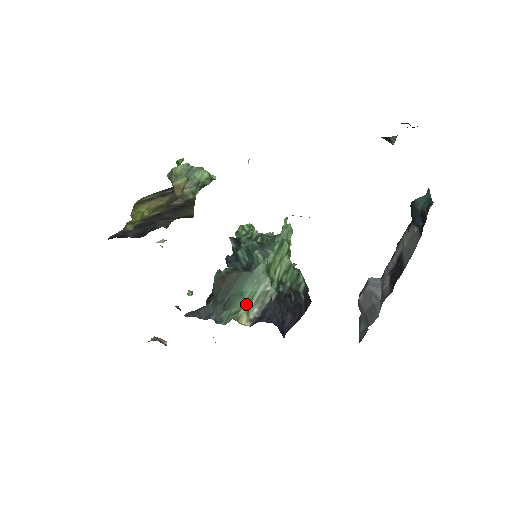
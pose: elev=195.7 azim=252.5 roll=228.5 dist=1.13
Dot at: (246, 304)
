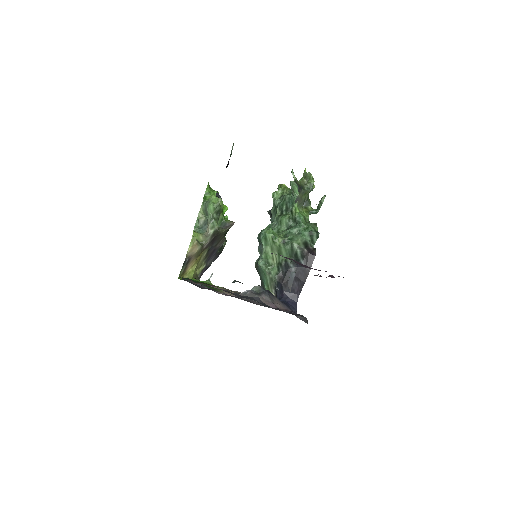
Dot at: (268, 289)
